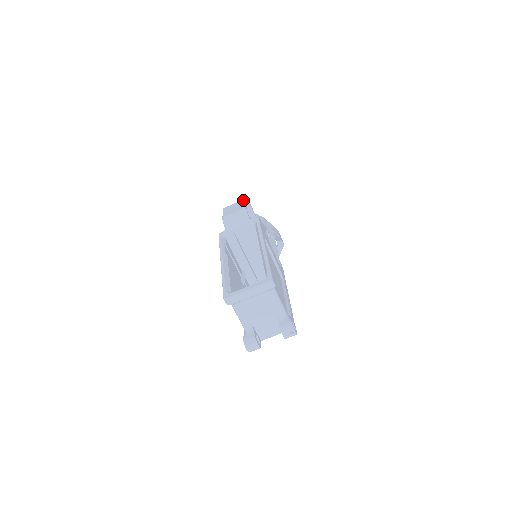
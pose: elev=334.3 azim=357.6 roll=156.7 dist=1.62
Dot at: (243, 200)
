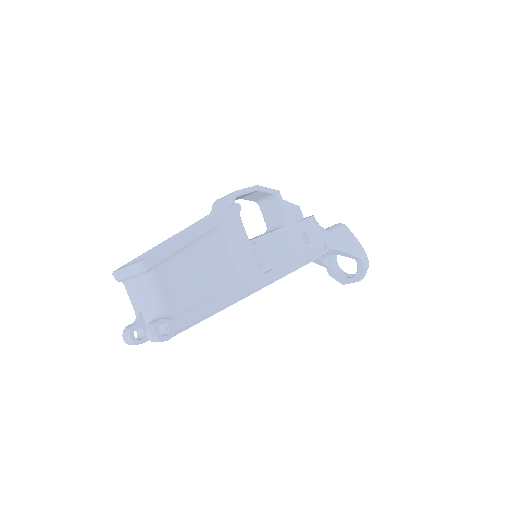
Dot at: occluded
